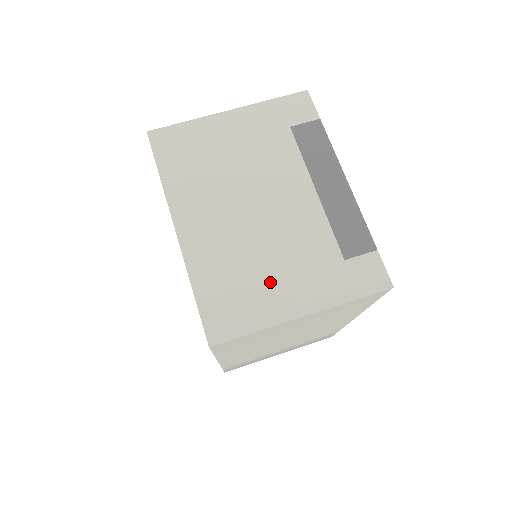
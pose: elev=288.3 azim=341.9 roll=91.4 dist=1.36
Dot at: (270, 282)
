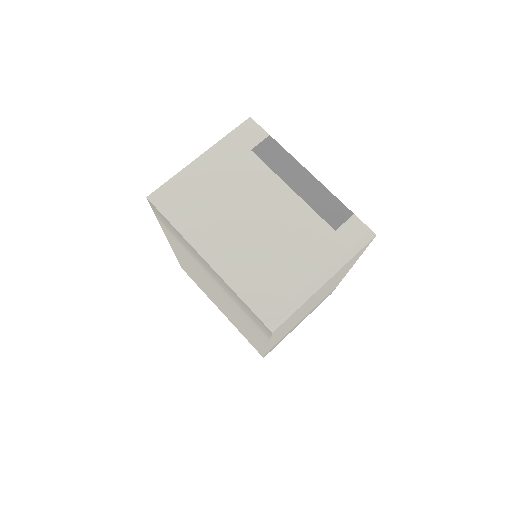
Dot at: (292, 269)
